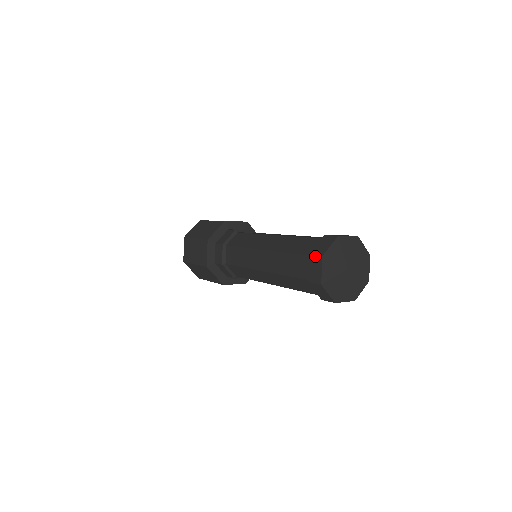
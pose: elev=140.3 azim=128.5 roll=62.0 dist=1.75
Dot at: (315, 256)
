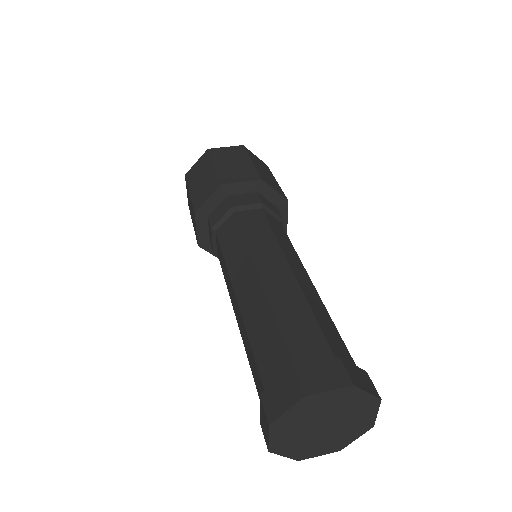
Dot at: (263, 410)
